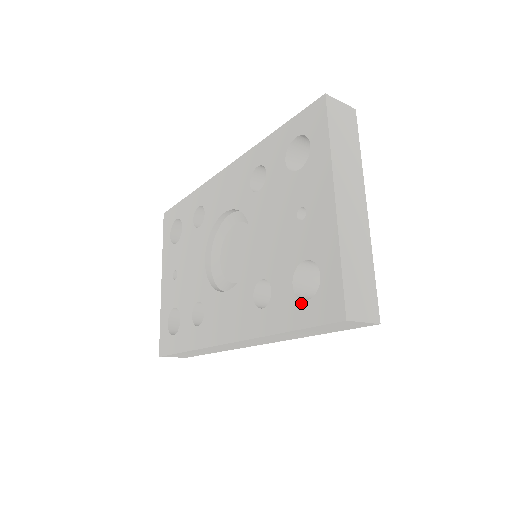
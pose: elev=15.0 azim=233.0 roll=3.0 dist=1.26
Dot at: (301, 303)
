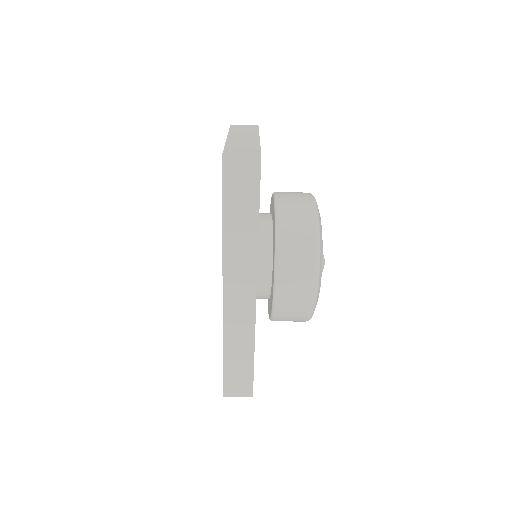
Dot at: occluded
